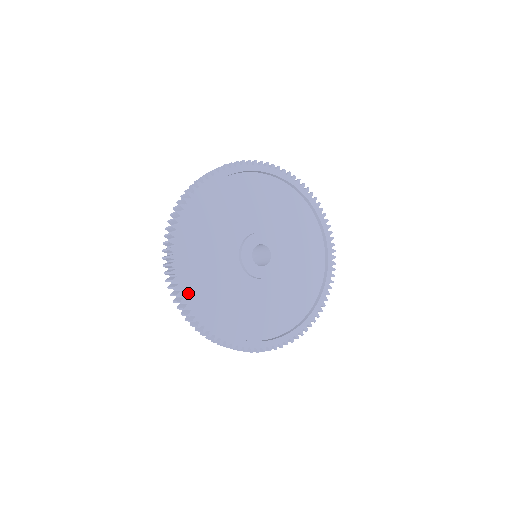
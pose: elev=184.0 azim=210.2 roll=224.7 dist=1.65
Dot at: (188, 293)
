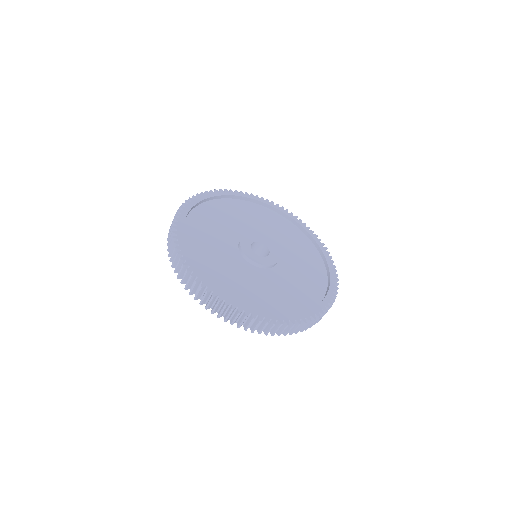
Dot at: (190, 259)
